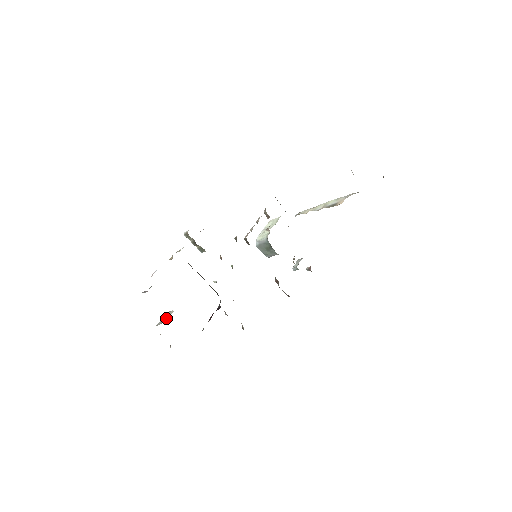
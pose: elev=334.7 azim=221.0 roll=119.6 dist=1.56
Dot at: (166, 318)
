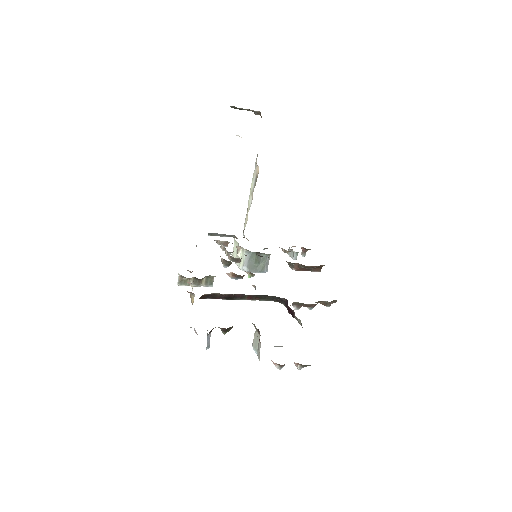
Dot at: (258, 340)
